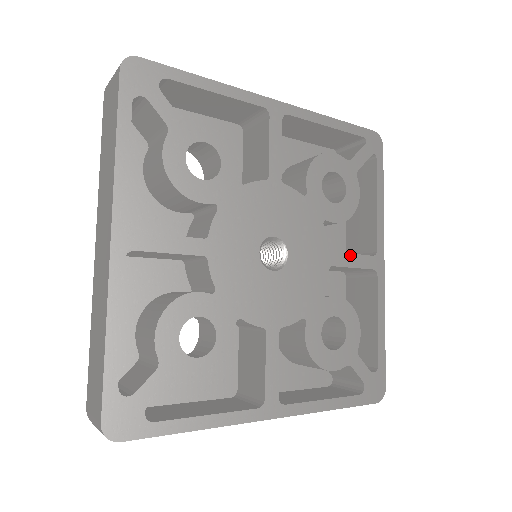
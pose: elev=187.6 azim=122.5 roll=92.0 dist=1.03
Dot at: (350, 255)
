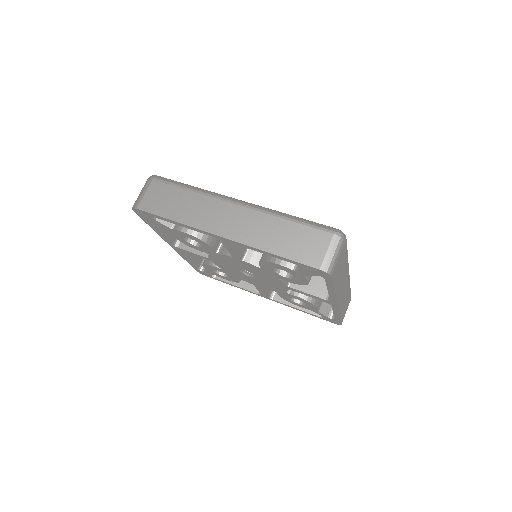
Dot at: (305, 293)
